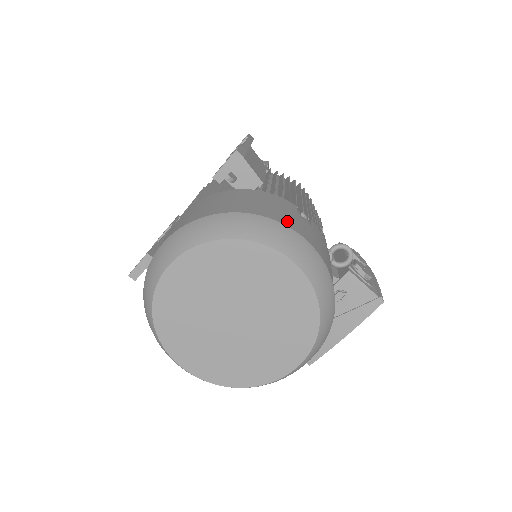
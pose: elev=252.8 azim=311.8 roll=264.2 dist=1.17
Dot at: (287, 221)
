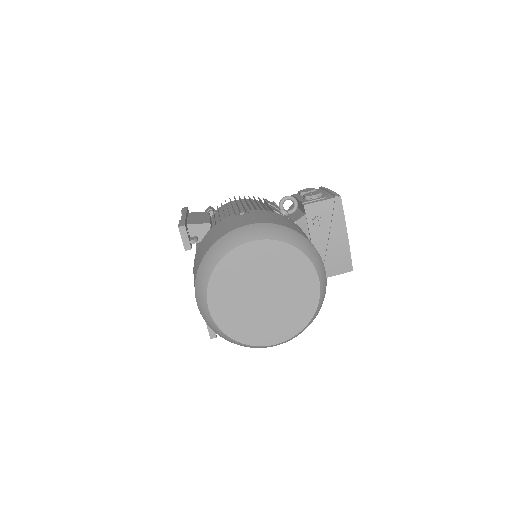
Dot at: (231, 228)
